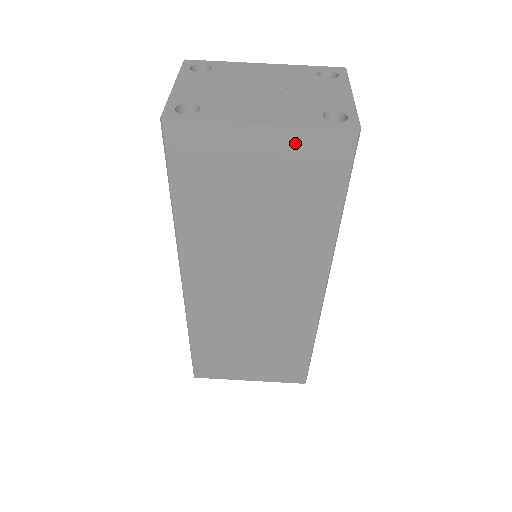
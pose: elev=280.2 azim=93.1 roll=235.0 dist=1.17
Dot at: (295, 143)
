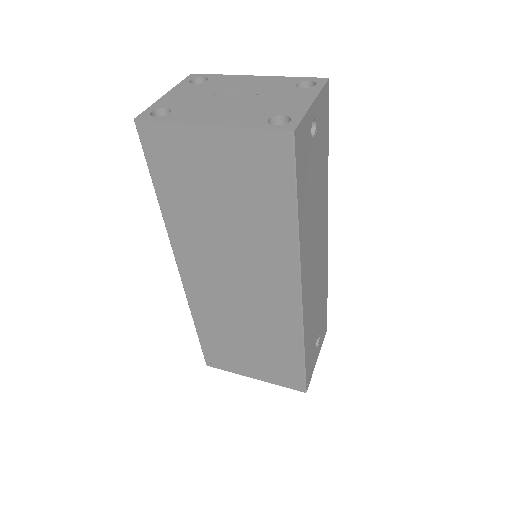
Dot at: (240, 143)
